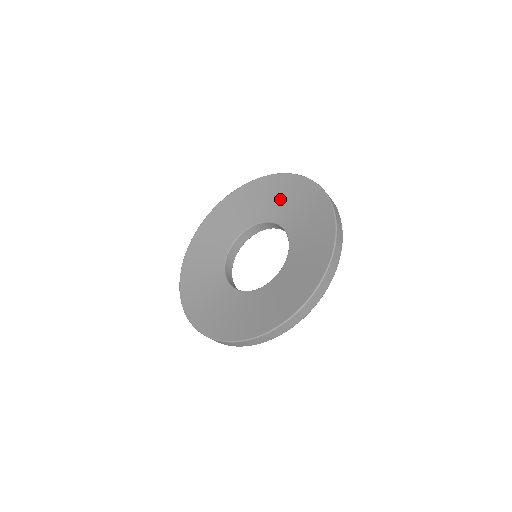
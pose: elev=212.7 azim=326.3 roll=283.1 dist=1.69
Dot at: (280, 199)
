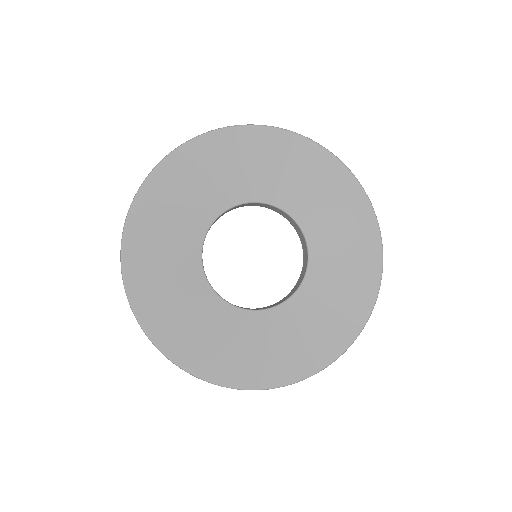
Dot at: (342, 240)
